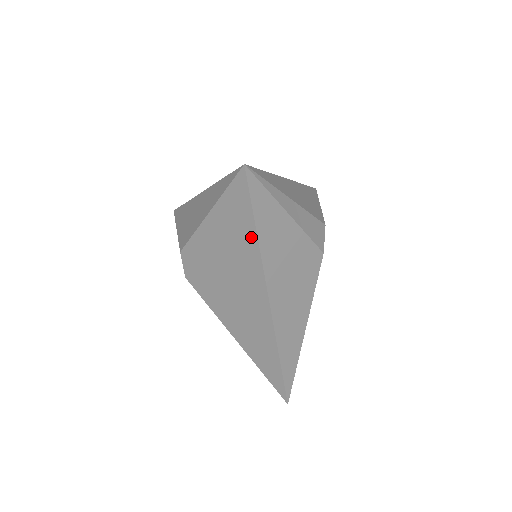
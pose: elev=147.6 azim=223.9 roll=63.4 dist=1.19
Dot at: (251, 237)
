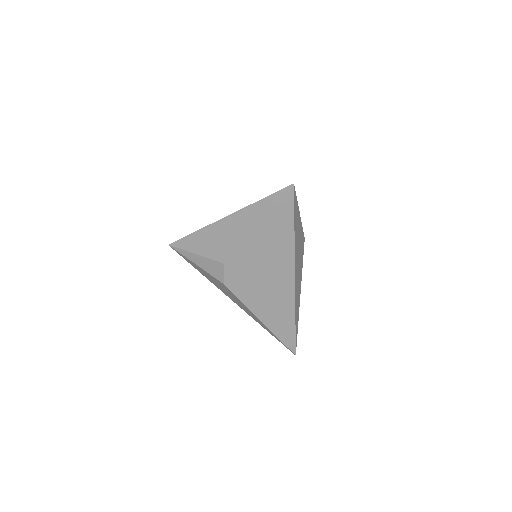
Dot at: (289, 233)
